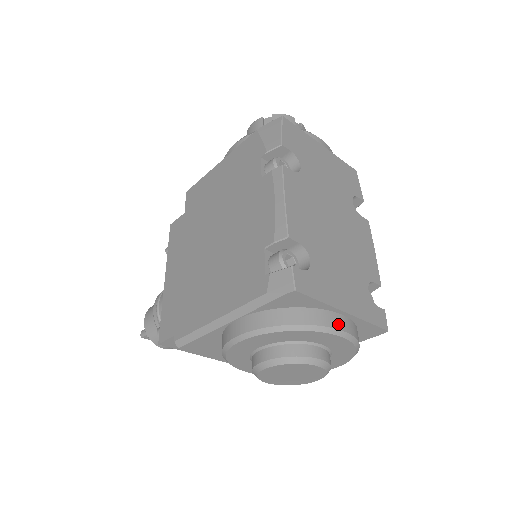
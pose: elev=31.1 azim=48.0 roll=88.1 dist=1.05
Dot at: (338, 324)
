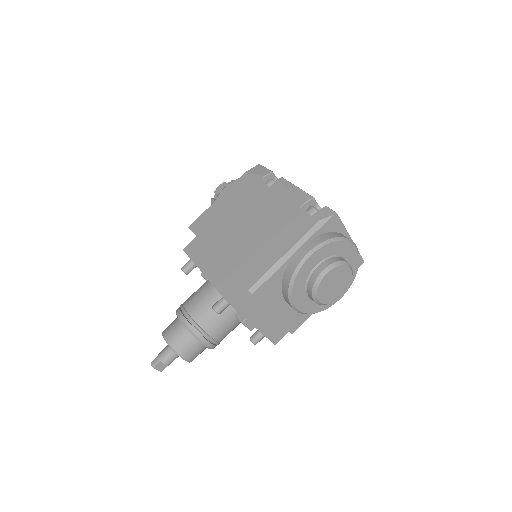
Dot at: occluded
